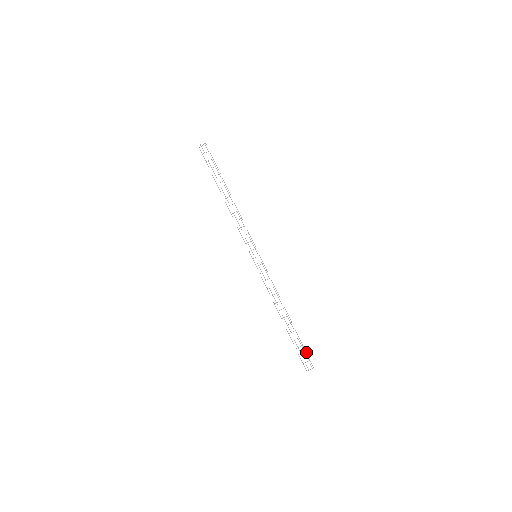
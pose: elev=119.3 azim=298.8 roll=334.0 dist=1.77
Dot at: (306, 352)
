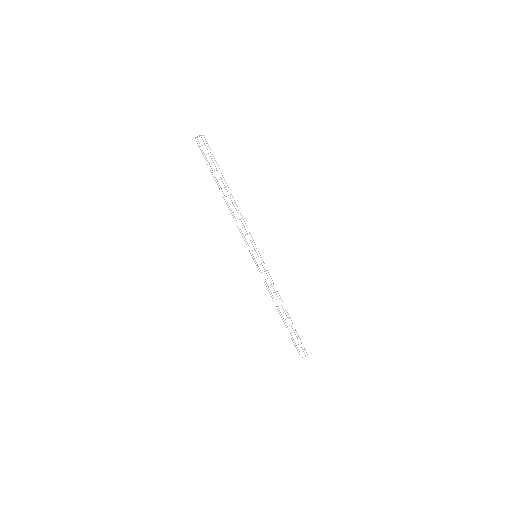
Dot at: (301, 343)
